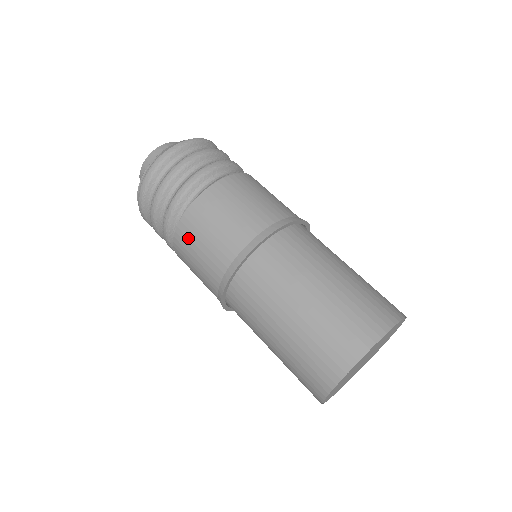
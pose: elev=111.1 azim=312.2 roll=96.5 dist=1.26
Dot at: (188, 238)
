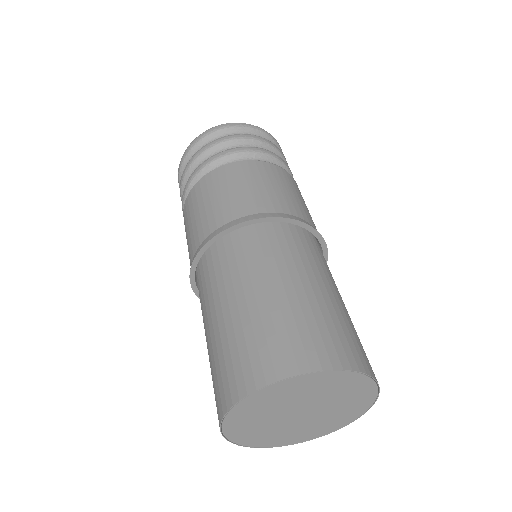
Dot at: (196, 198)
